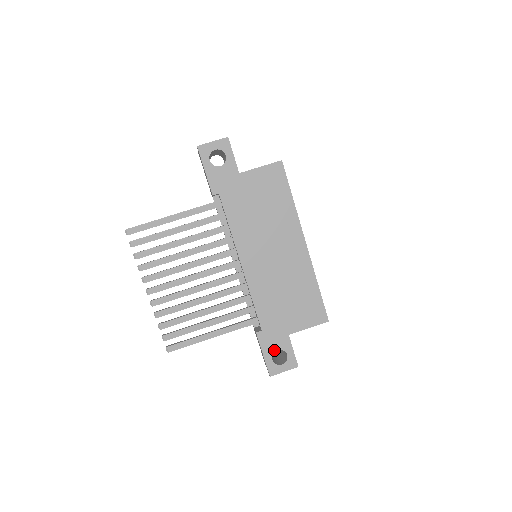
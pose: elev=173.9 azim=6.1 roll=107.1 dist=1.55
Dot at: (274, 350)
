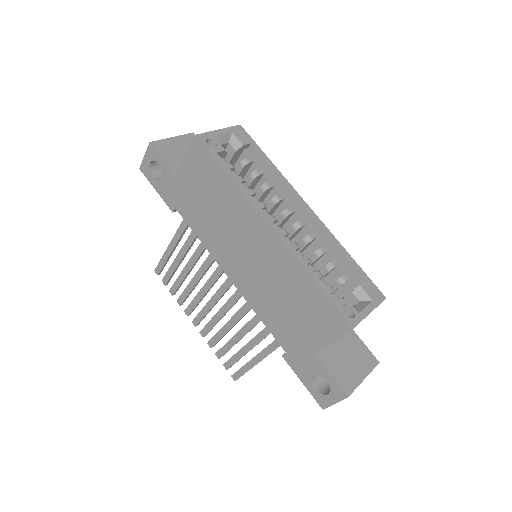
Dot at: (310, 376)
